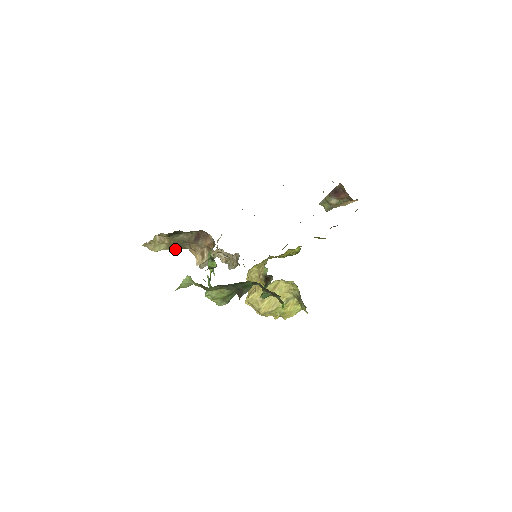
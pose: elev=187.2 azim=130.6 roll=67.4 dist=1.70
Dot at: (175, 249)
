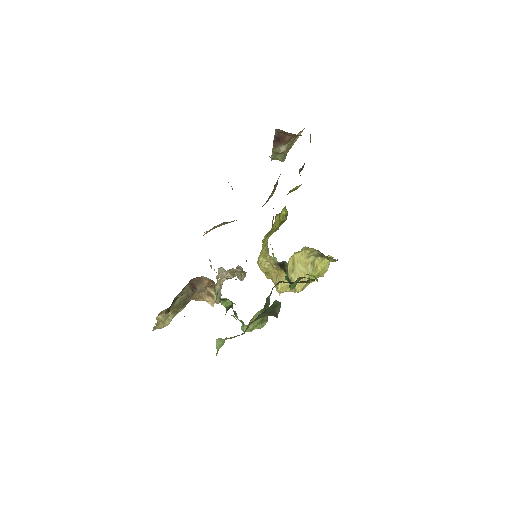
Dot at: (182, 309)
